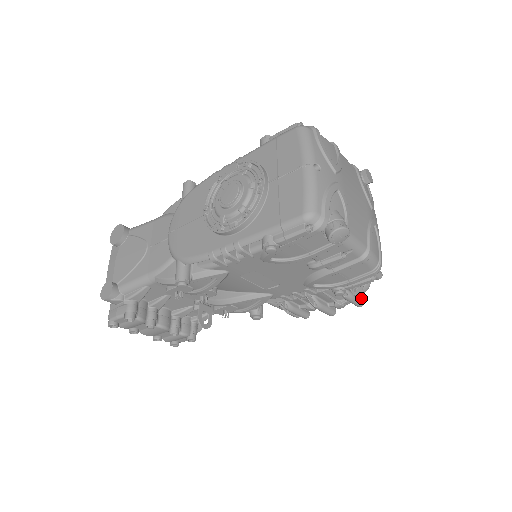
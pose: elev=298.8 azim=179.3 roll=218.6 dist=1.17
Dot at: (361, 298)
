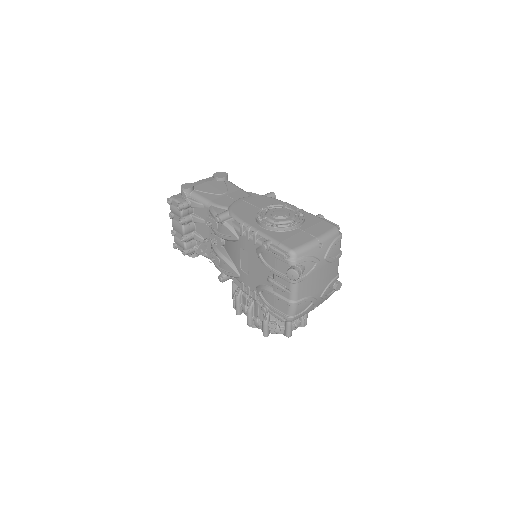
Dot at: (269, 332)
